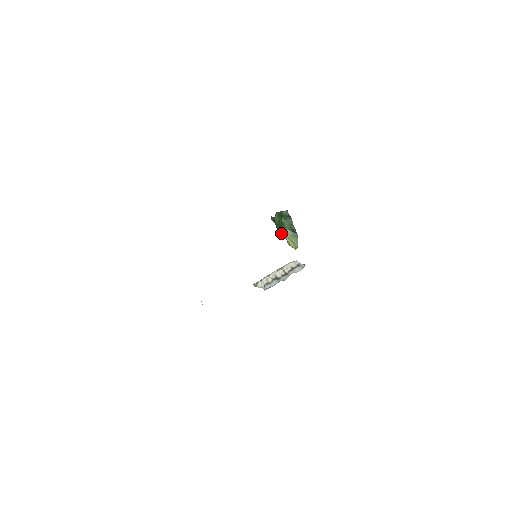
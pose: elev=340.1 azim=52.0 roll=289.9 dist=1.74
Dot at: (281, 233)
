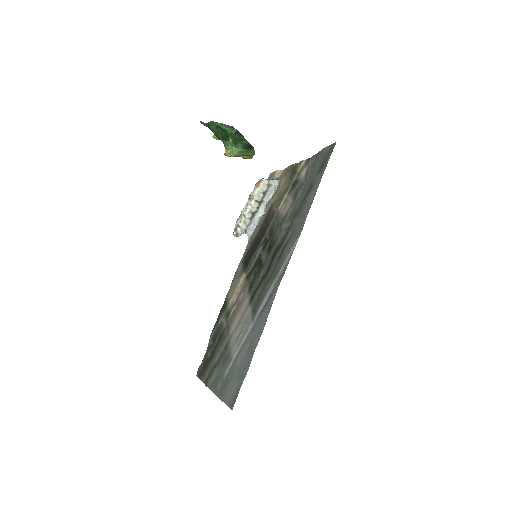
Dot at: (234, 156)
